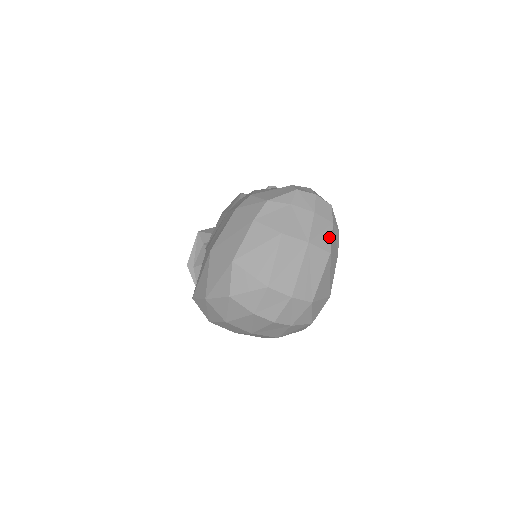
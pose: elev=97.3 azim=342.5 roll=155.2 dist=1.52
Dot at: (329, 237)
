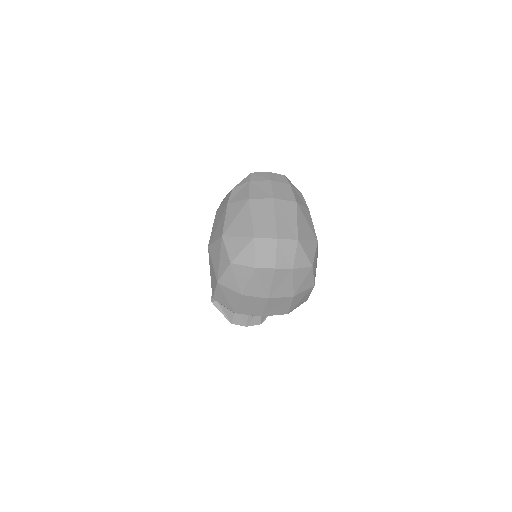
Dot at: (291, 193)
